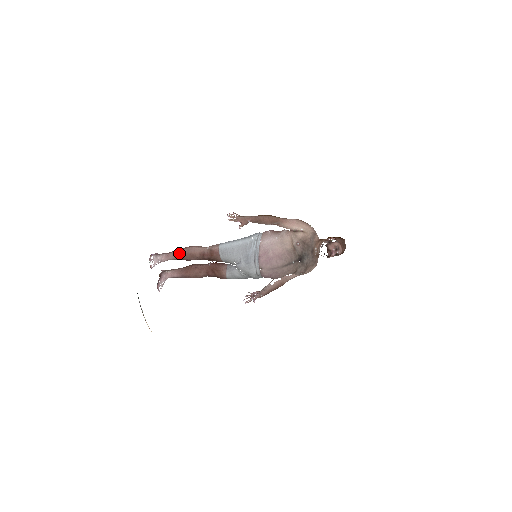
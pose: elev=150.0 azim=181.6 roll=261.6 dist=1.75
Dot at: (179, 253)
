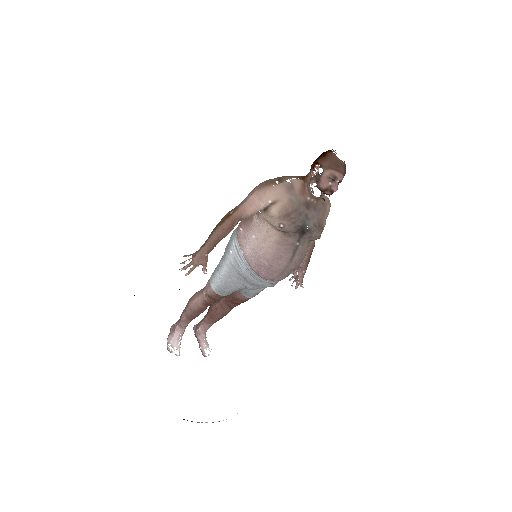
Dot at: (187, 317)
